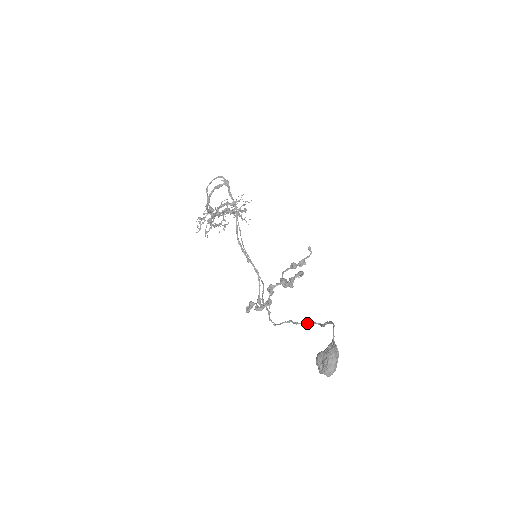
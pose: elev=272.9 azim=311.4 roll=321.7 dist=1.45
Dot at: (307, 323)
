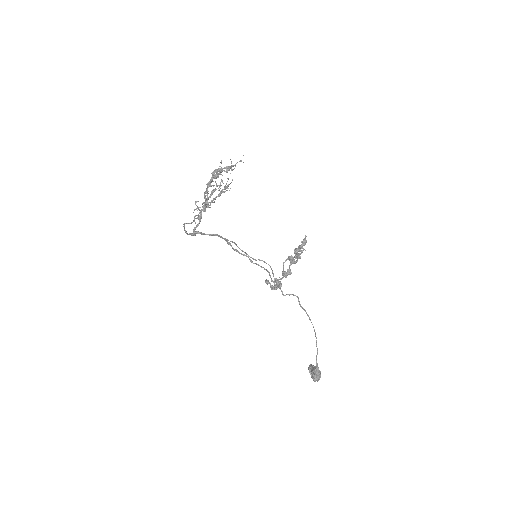
Dot at: (308, 316)
